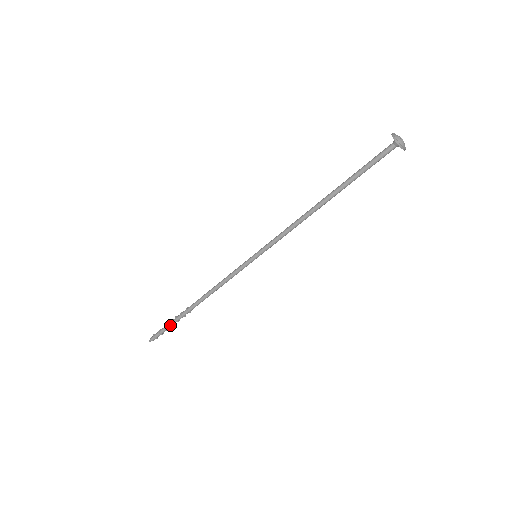
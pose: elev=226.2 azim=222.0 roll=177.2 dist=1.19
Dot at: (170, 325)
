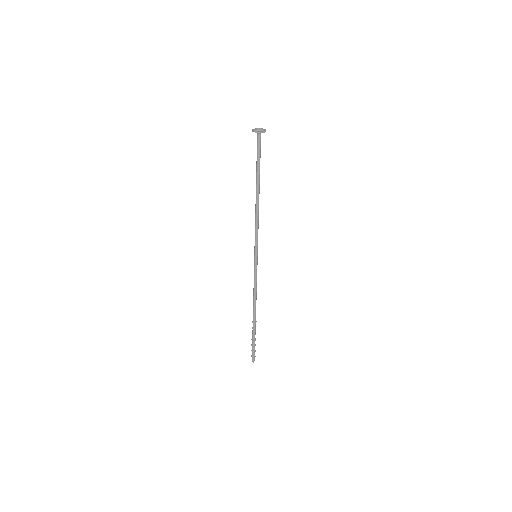
Dot at: (253, 341)
